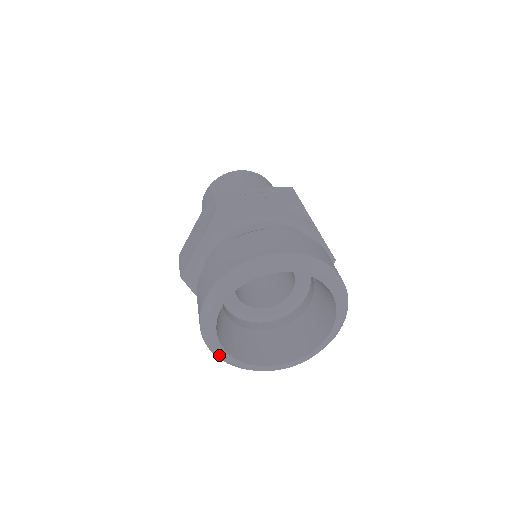
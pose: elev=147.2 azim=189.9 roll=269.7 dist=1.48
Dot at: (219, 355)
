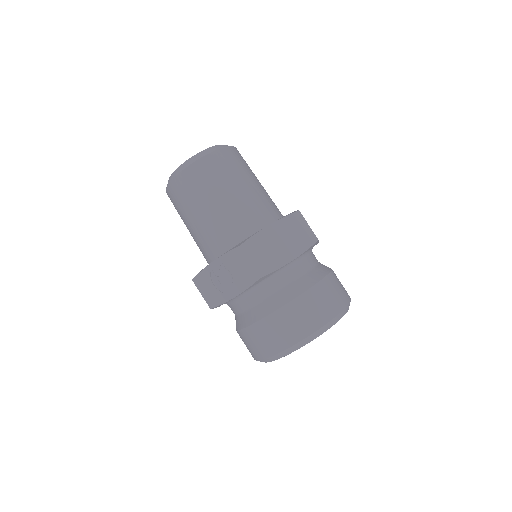
Dot at: occluded
